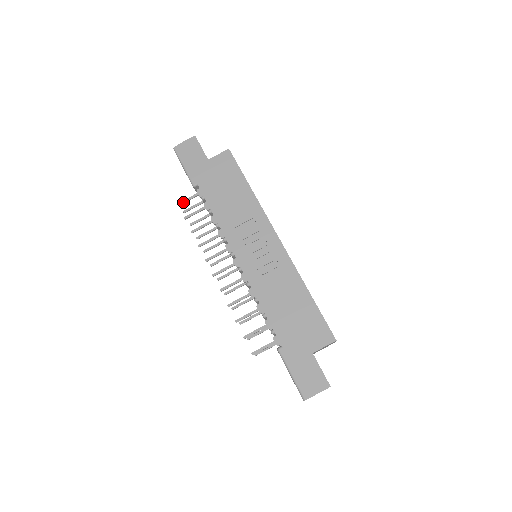
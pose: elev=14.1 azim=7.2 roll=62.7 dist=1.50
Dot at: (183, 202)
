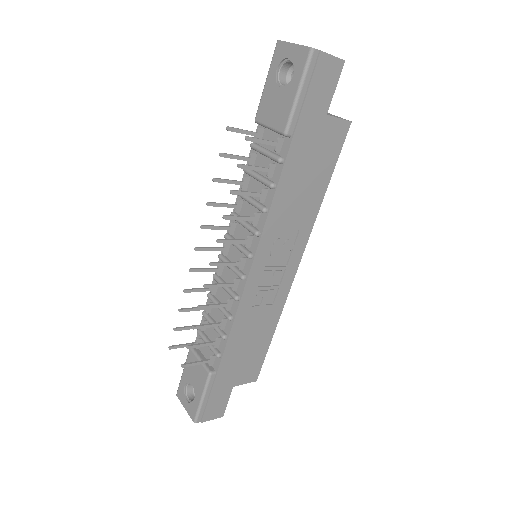
Dot at: (255, 141)
